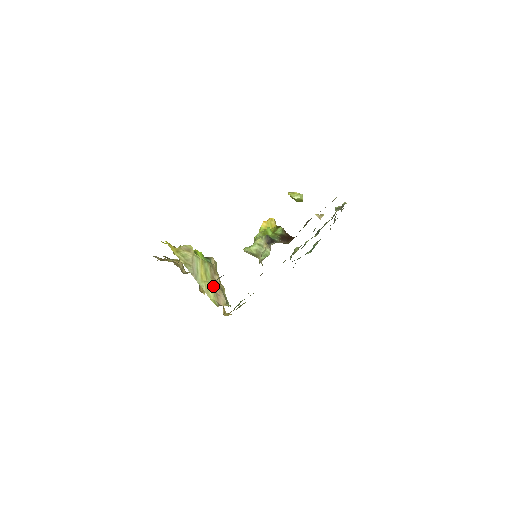
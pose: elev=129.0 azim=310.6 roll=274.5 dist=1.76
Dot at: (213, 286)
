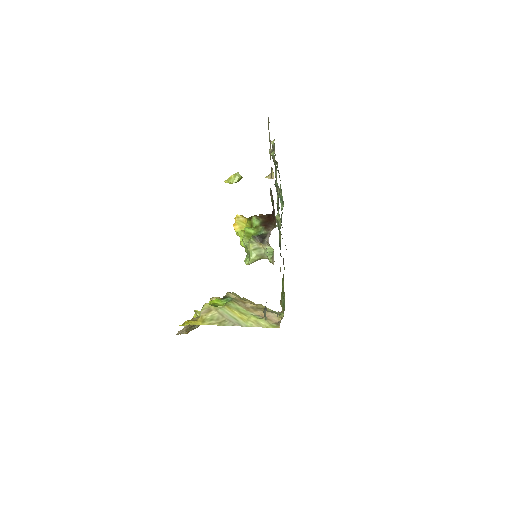
Dot at: (256, 315)
